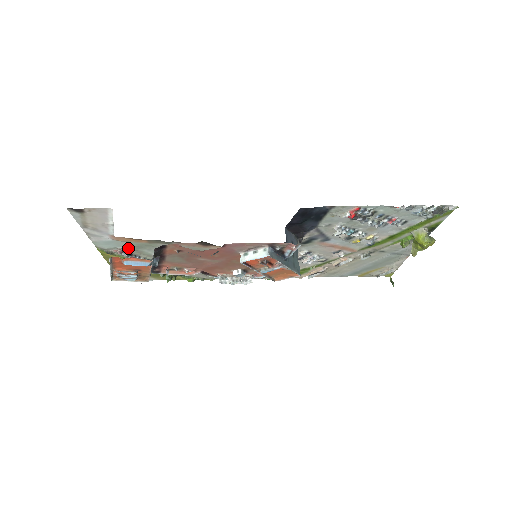
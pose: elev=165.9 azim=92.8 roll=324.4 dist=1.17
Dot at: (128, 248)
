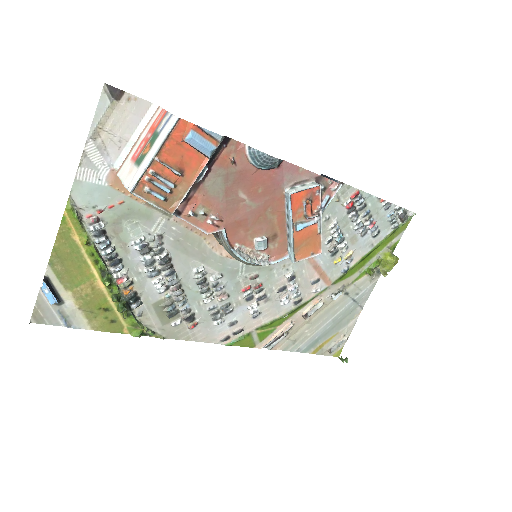
Dot at: (110, 214)
